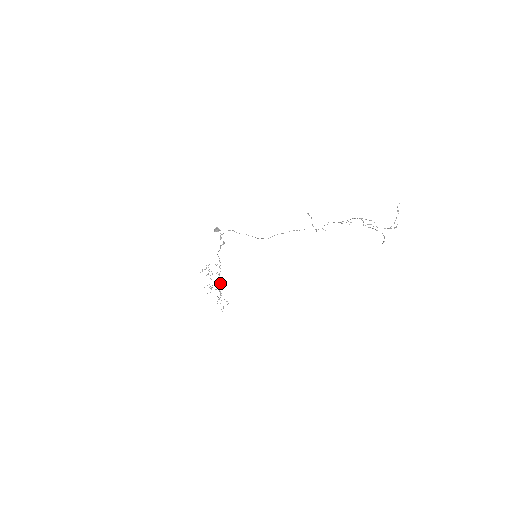
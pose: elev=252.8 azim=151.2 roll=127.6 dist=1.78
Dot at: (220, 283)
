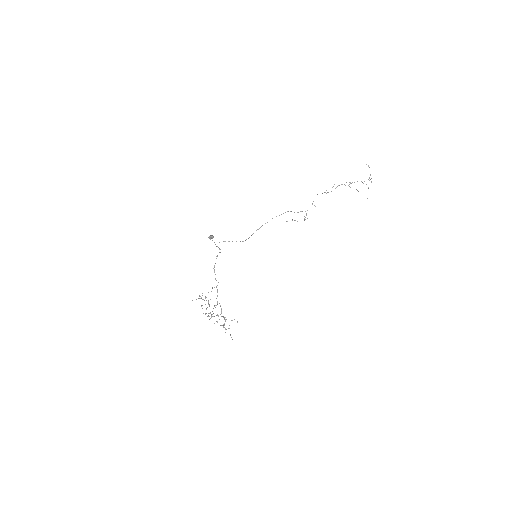
Dot at: occluded
